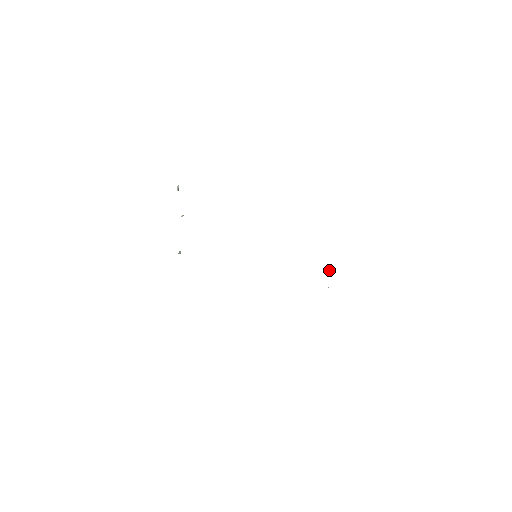
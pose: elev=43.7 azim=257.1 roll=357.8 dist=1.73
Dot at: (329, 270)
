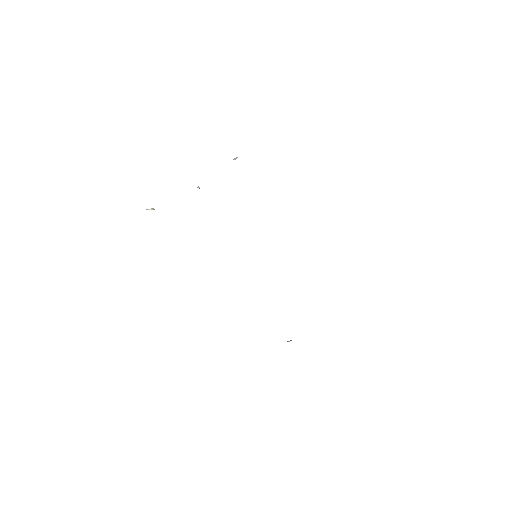
Dot at: (287, 341)
